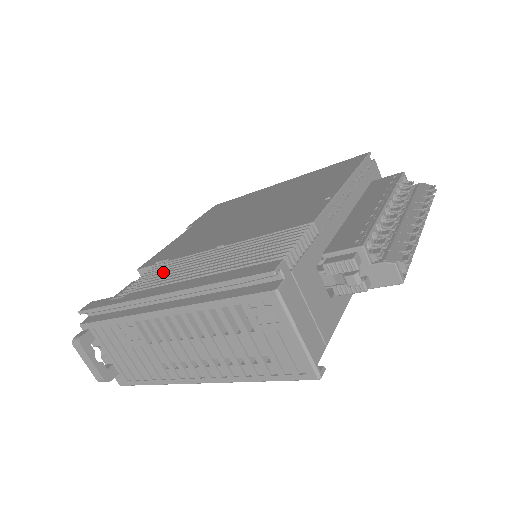
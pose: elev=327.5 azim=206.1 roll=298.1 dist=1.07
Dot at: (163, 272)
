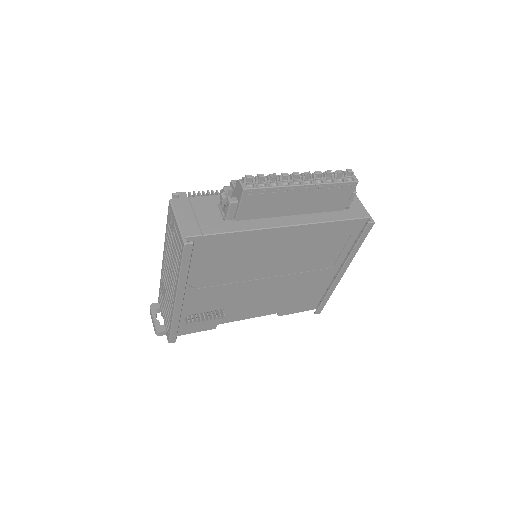
Dot at: occluded
